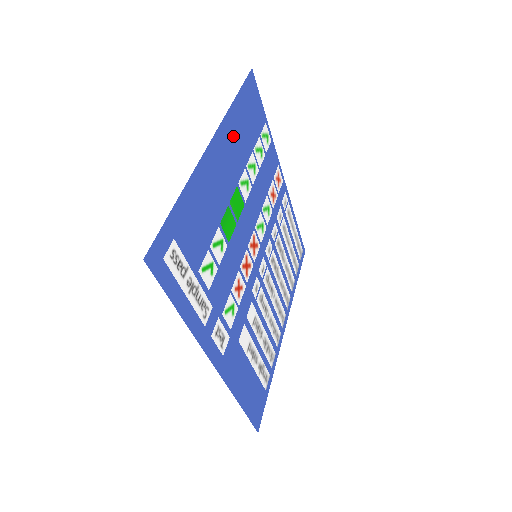
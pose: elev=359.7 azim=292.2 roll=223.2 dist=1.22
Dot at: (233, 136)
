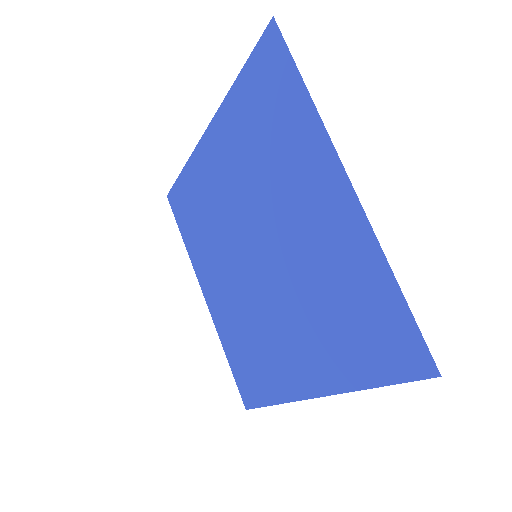
Dot at: (306, 142)
